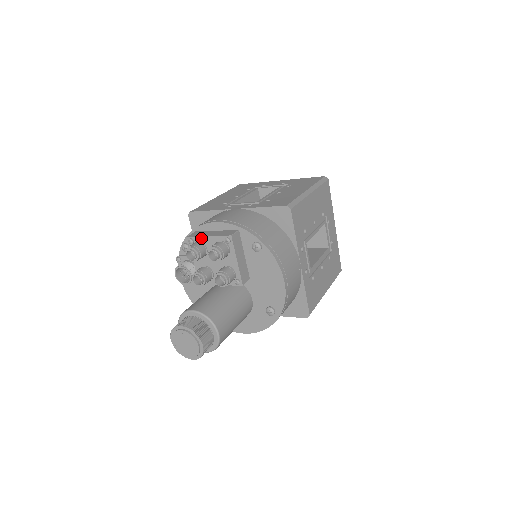
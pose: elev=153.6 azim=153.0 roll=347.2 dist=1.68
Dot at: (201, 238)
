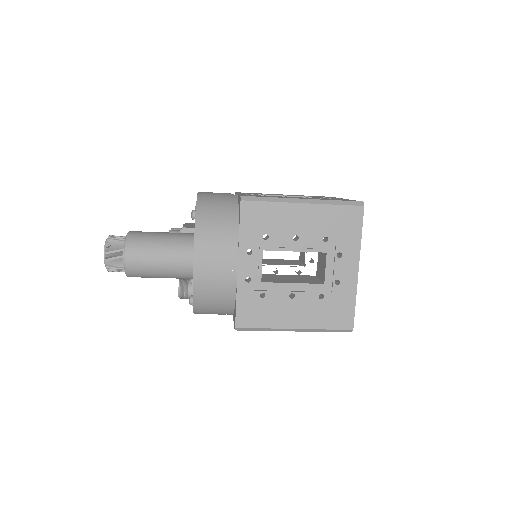
Dot at: occluded
